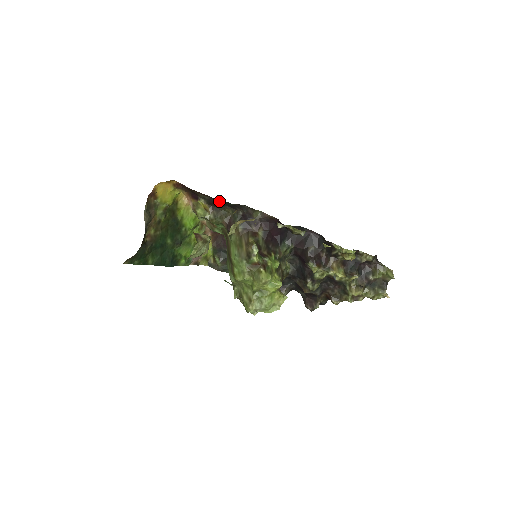
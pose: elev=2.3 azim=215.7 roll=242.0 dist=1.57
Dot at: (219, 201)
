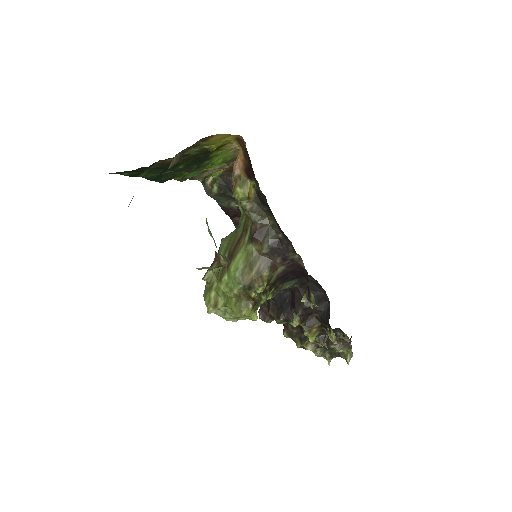
Dot at: occluded
